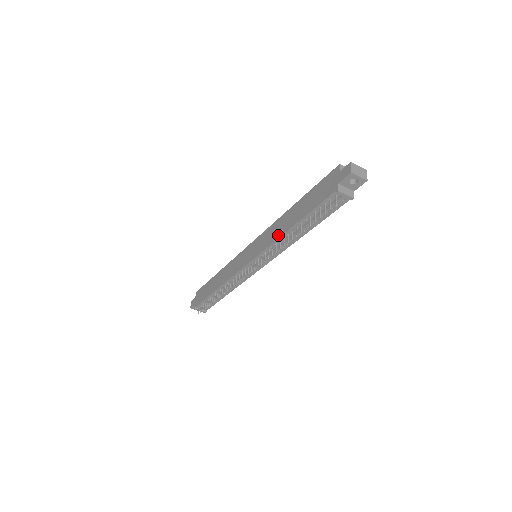
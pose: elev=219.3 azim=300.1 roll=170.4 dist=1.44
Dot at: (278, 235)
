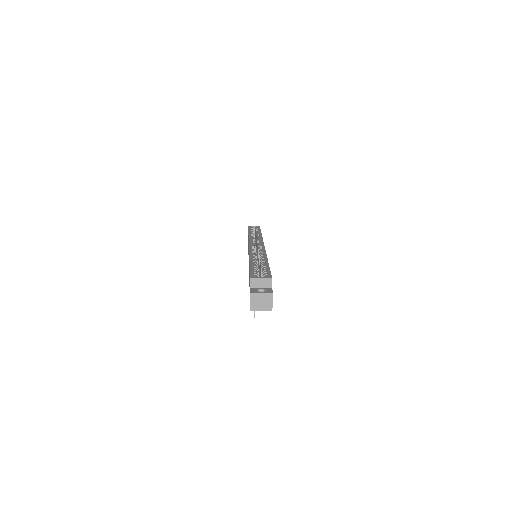
Dot at: occluded
